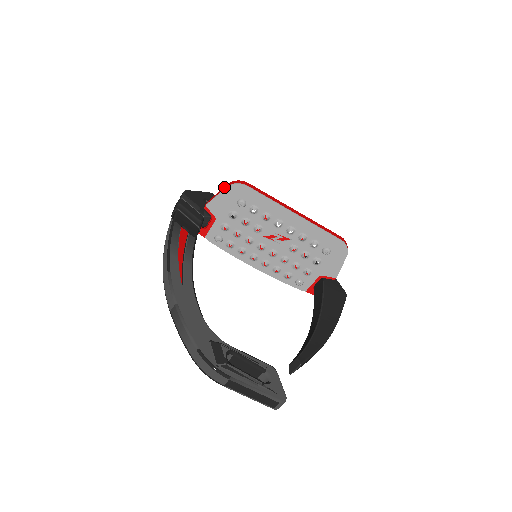
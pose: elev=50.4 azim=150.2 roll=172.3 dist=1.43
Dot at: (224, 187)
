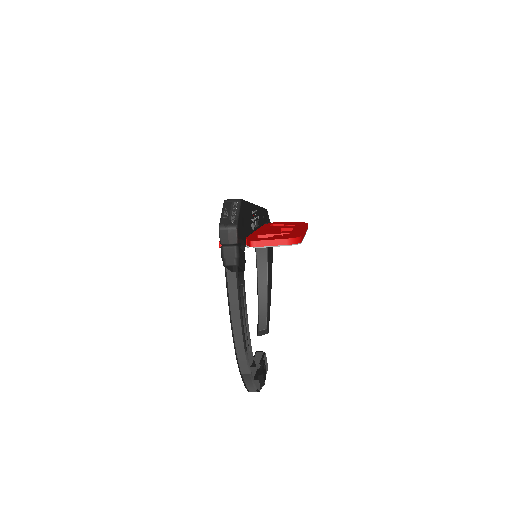
Dot at: (283, 241)
